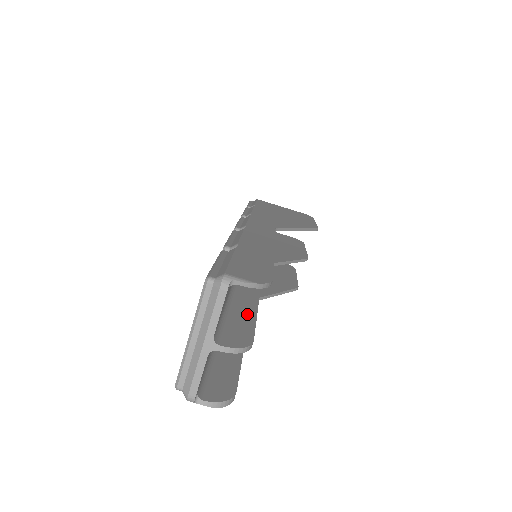
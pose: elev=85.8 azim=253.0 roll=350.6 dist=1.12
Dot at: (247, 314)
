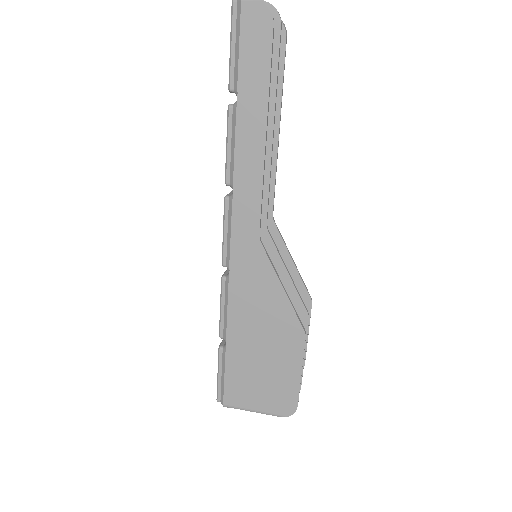
Dot at: (271, 73)
